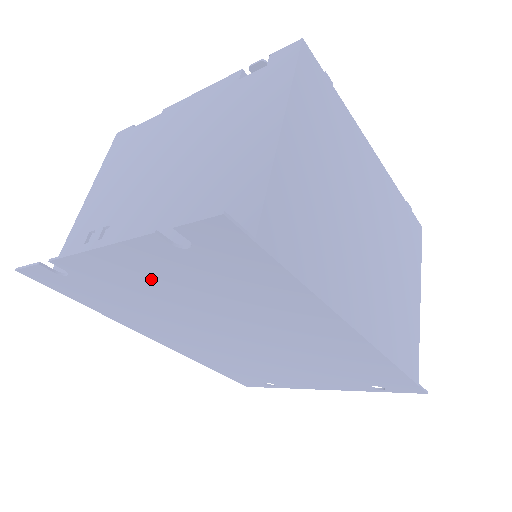
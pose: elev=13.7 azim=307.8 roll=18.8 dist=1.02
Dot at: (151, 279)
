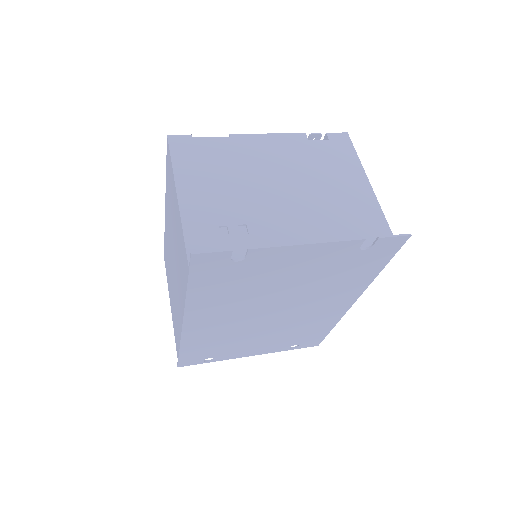
Dot at: (302, 267)
